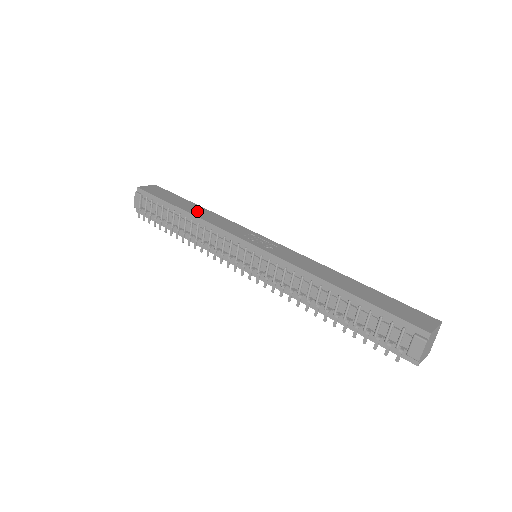
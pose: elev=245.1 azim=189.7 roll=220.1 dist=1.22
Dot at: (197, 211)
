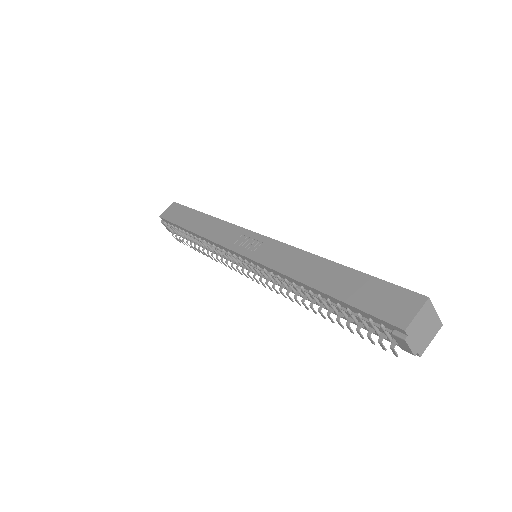
Dot at: (200, 225)
